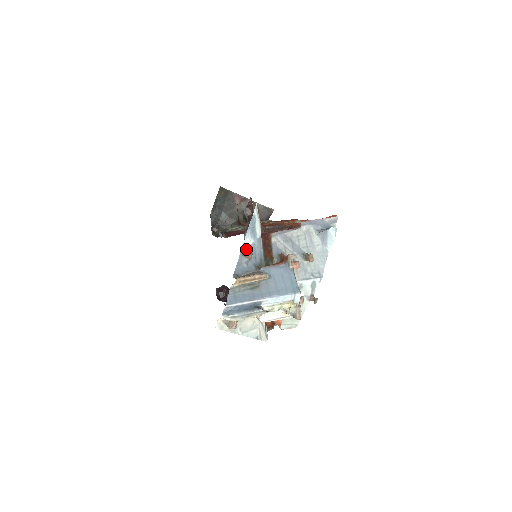
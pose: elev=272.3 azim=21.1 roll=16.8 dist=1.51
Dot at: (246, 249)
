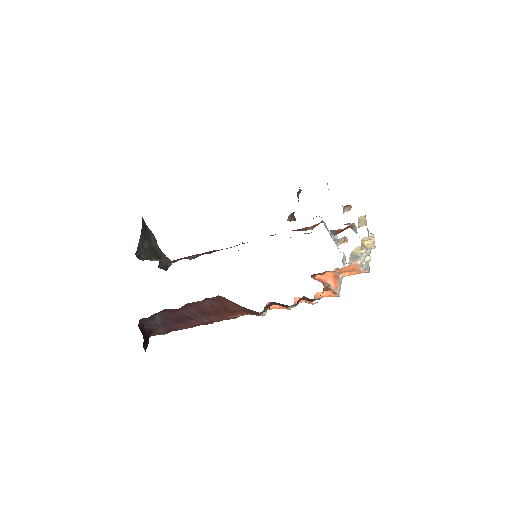
Dot at: occluded
